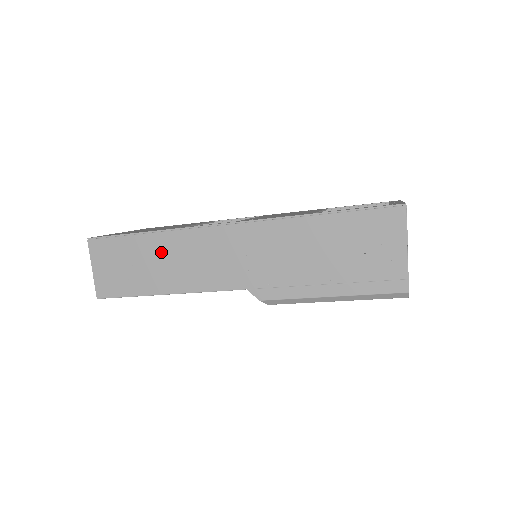
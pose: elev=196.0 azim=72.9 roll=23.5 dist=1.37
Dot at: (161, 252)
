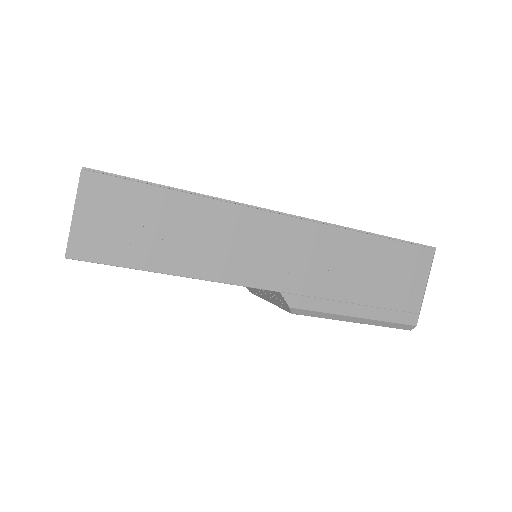
Dot at: (192, 221)
